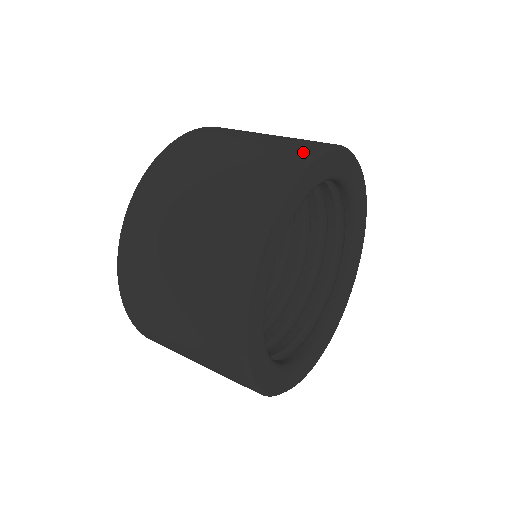
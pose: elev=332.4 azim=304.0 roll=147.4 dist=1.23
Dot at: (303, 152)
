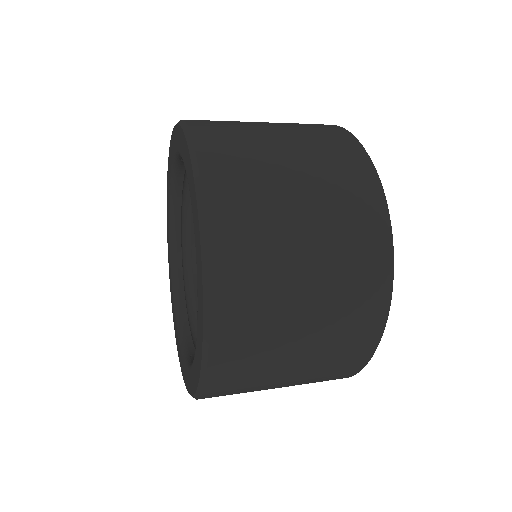
Dot at: (355, 149)
